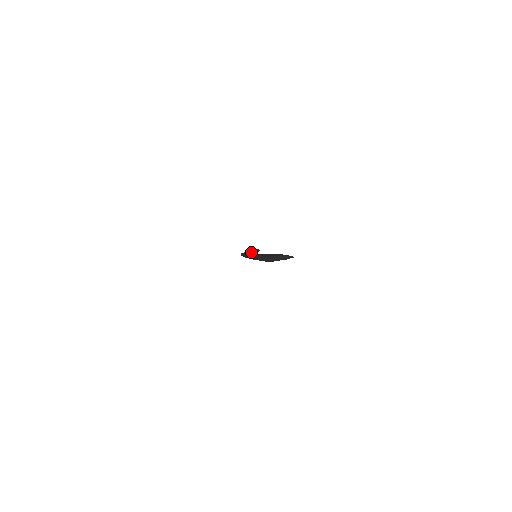
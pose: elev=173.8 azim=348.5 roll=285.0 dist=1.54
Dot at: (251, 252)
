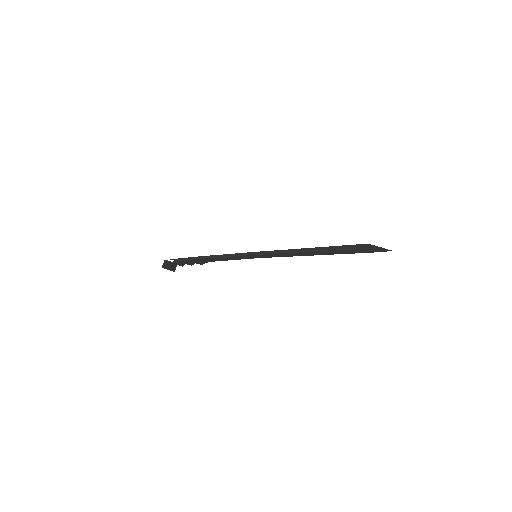
Dot at: occluded
